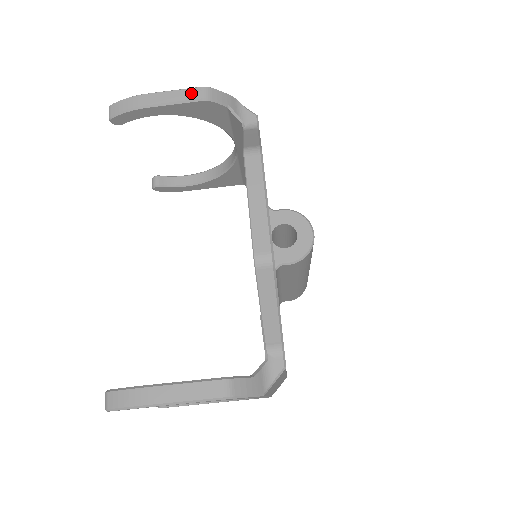
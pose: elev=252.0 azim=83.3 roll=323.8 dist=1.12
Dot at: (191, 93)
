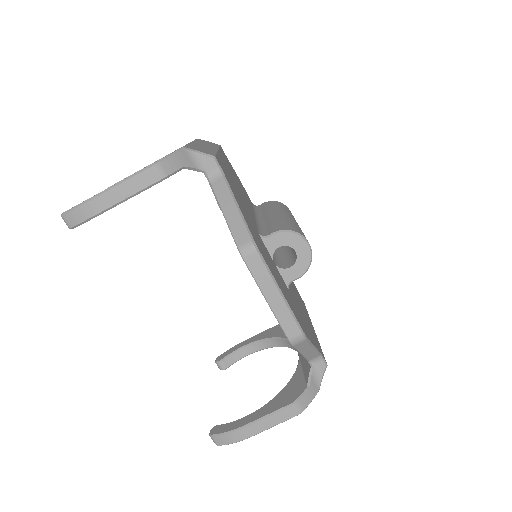
Dot at: (143, 179)
